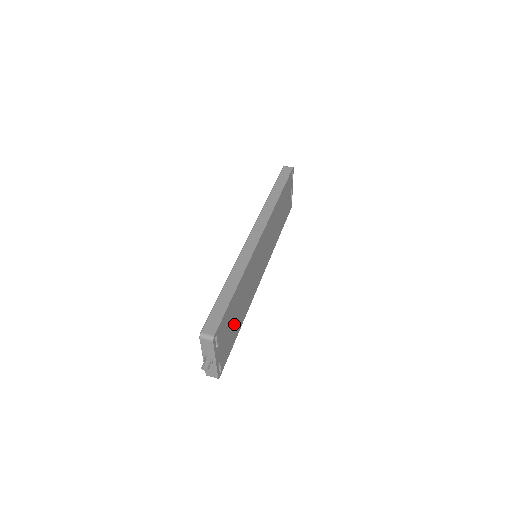
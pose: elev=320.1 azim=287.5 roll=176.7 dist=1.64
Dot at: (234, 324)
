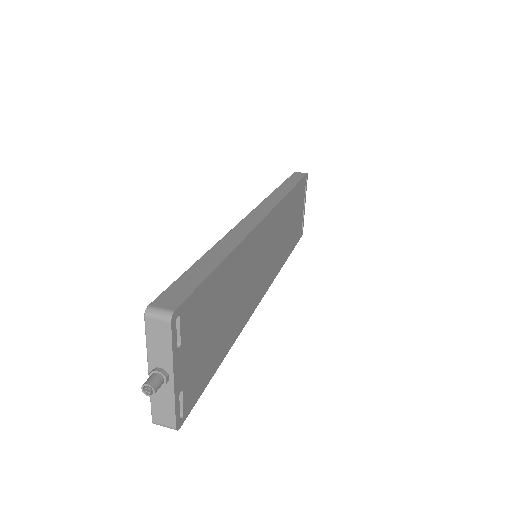
Dot at: (215, 333)
